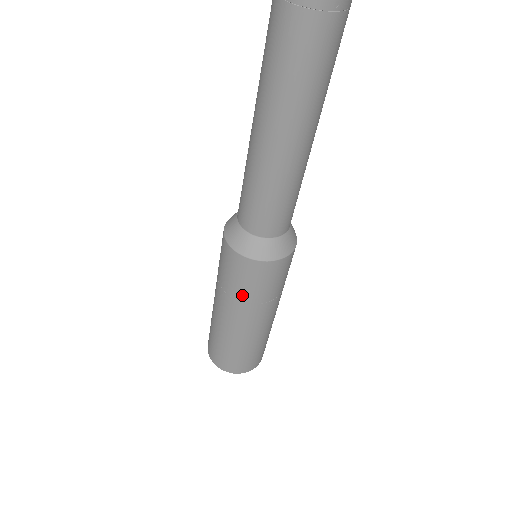
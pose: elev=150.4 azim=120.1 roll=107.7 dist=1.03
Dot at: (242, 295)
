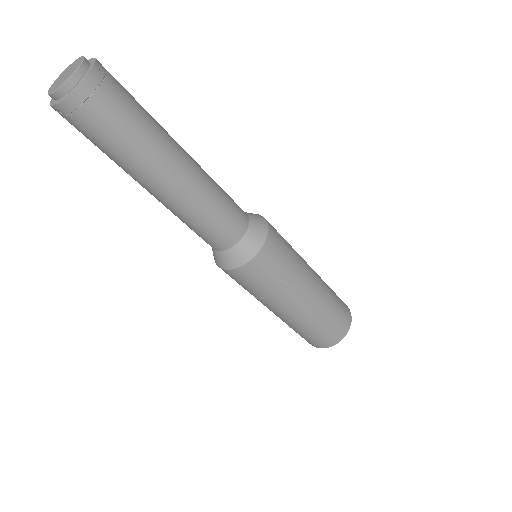
Dot at: (285, 278)
